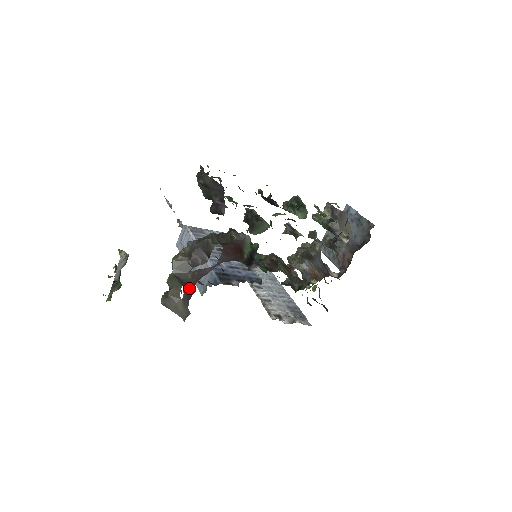
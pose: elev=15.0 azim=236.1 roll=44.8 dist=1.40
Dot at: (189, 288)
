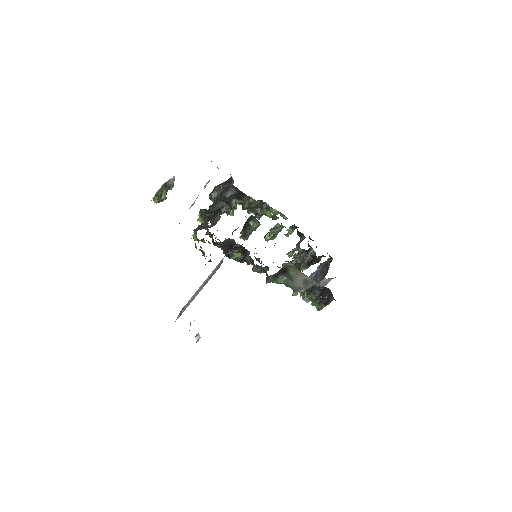
Dot at: (216, 212)
